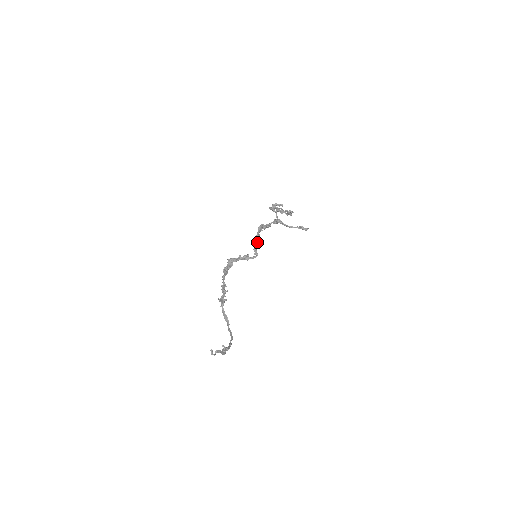
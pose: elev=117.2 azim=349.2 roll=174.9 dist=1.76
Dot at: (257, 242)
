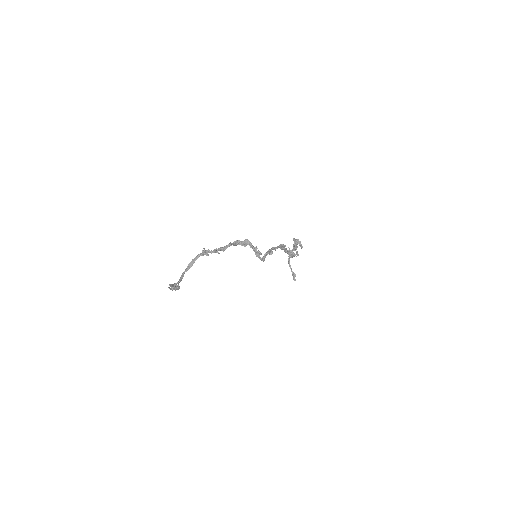
Dot at: occluded
